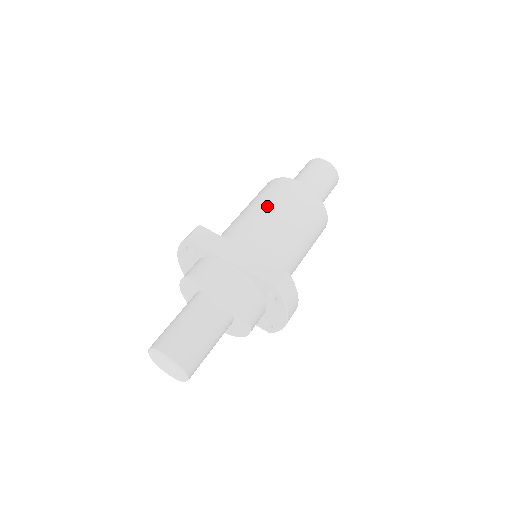
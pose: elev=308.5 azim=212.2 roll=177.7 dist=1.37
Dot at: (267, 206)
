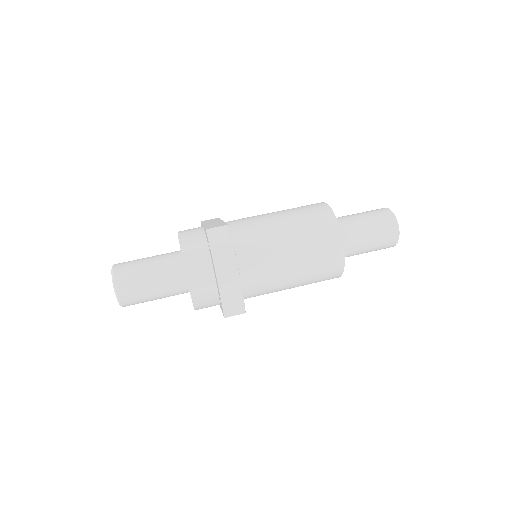
Dot at: occluded
